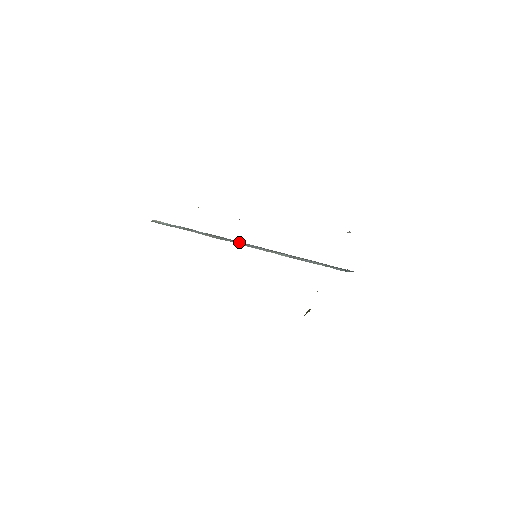
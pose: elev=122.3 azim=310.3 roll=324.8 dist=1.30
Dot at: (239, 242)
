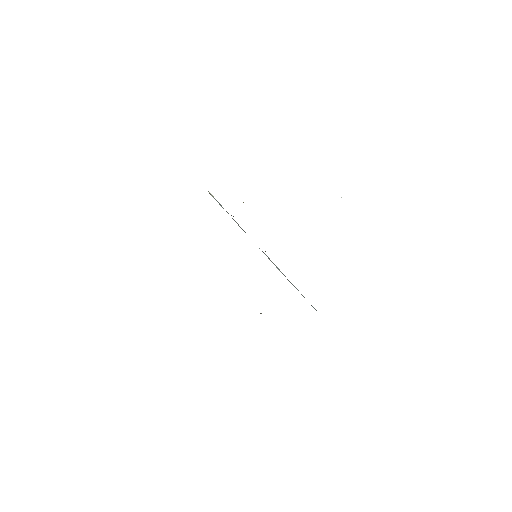
Dot at: occluded
